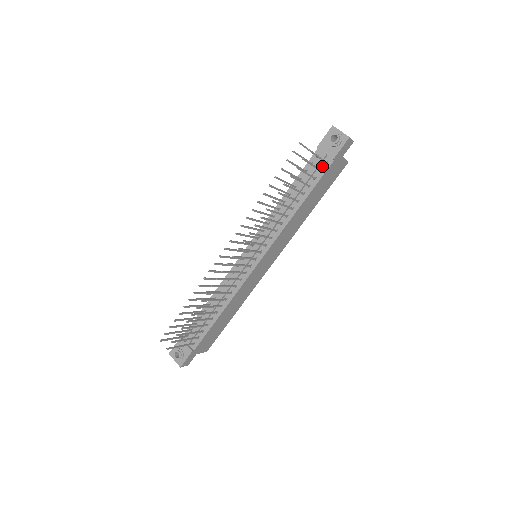
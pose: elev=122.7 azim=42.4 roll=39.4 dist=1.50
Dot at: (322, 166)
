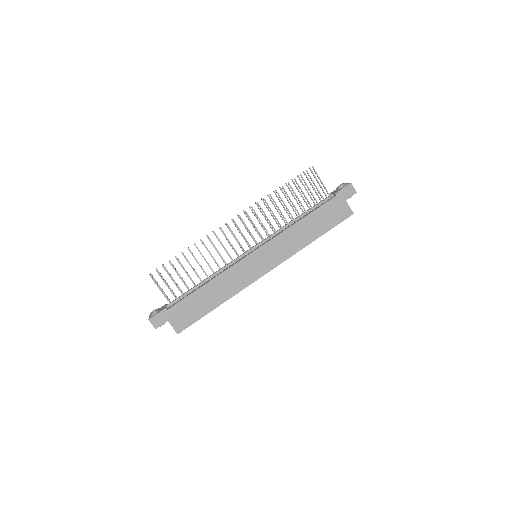
Dot at: (327, 200)
